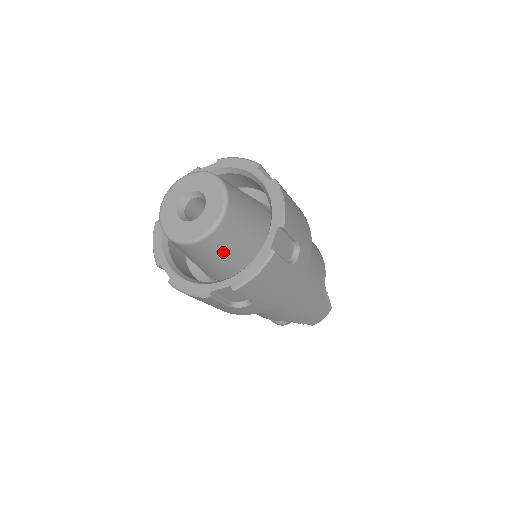
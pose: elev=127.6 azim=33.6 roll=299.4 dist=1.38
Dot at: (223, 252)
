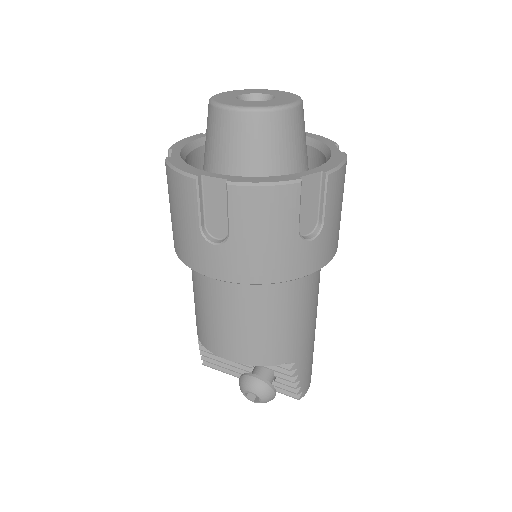
Dot at: (297, 147)
